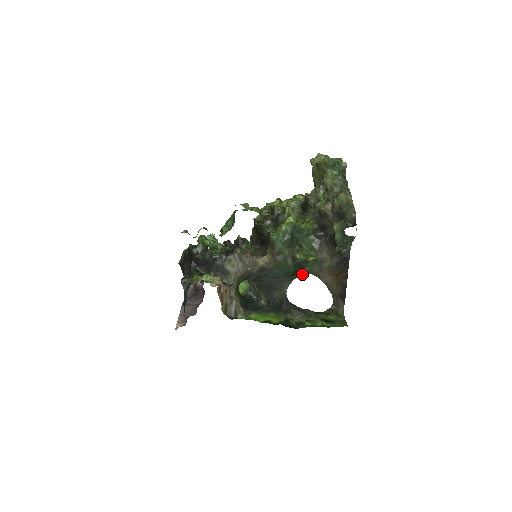
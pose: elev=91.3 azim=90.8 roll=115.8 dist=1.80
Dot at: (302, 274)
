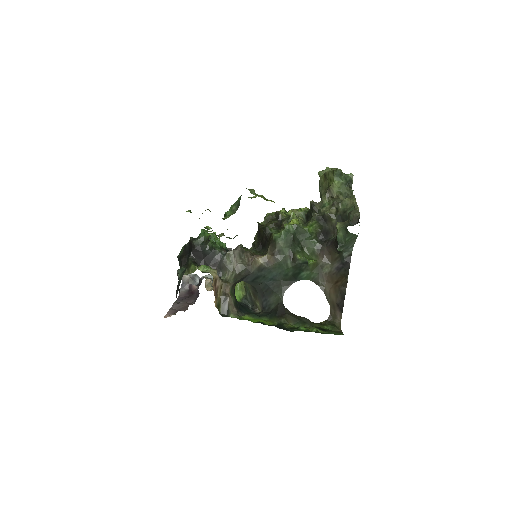
Dot at: (301, 279)
